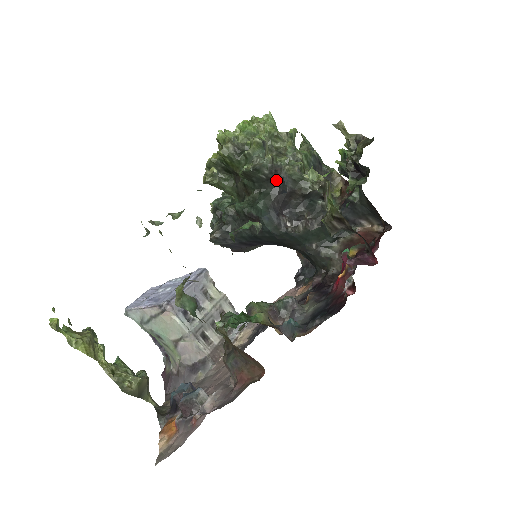
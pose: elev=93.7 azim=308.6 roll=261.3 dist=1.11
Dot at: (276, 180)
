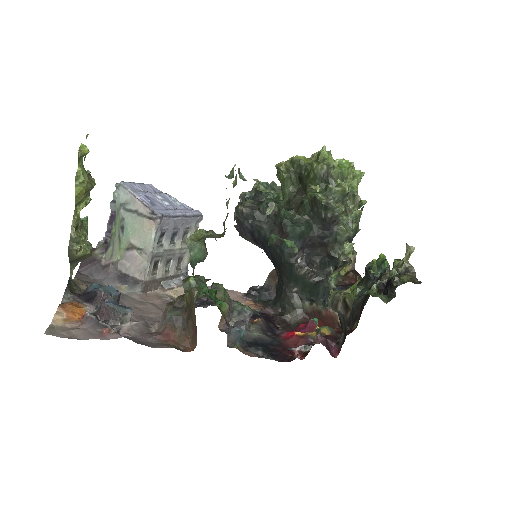
Dot at: (327, 226)
